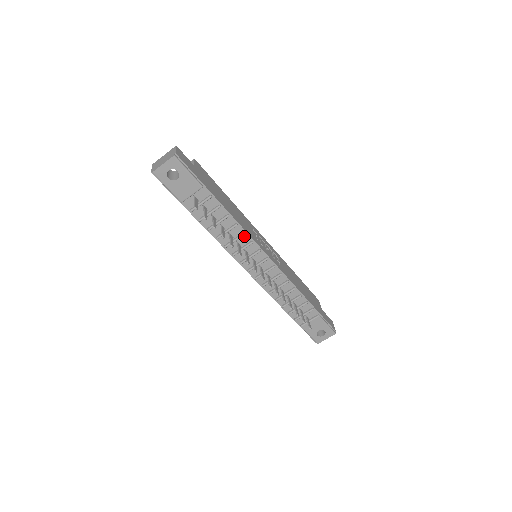
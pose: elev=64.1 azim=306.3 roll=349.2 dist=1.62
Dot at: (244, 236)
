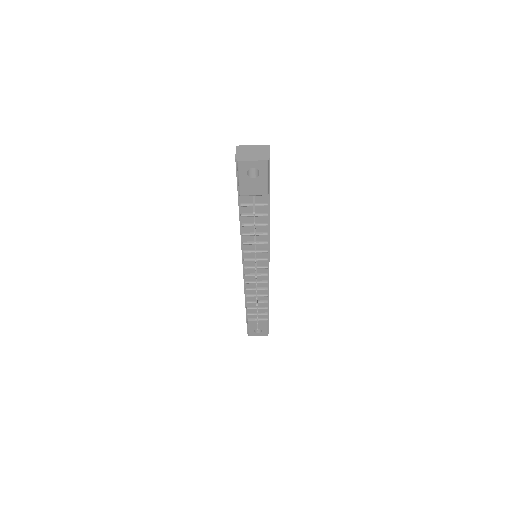
Dot at: (265, 244)
